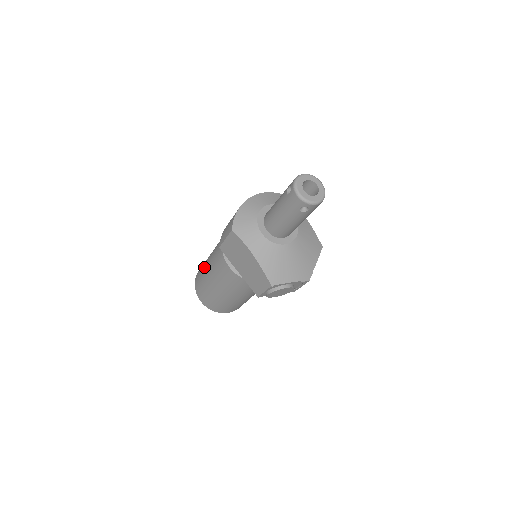
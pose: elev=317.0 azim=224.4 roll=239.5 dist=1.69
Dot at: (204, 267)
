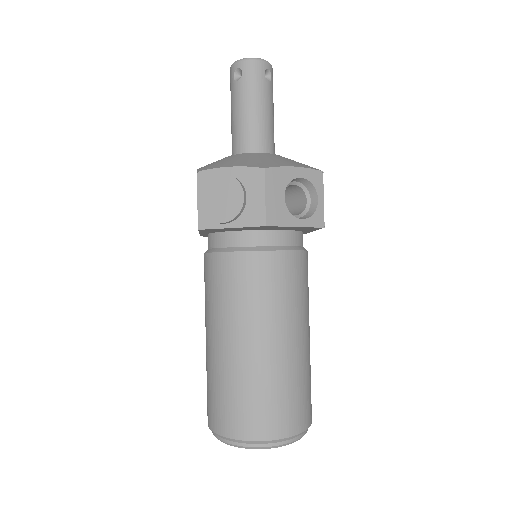
Dot at: occluded
